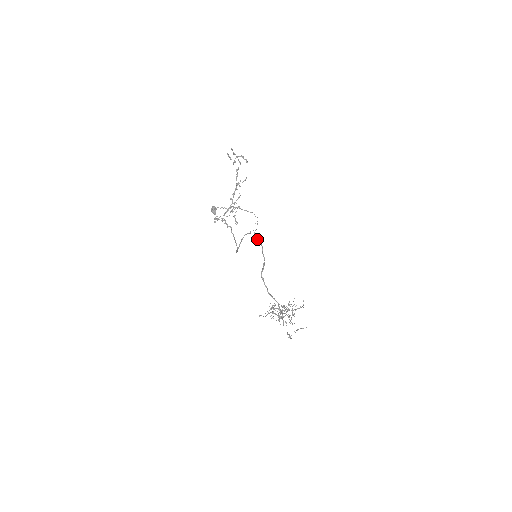
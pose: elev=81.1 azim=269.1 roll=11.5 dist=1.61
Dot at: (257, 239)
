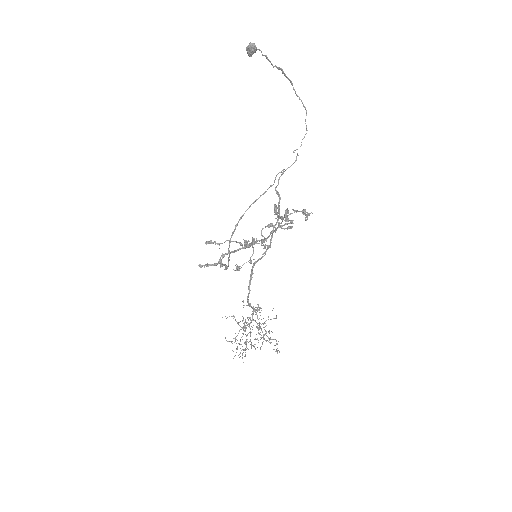
Dot at: (279, 196)
